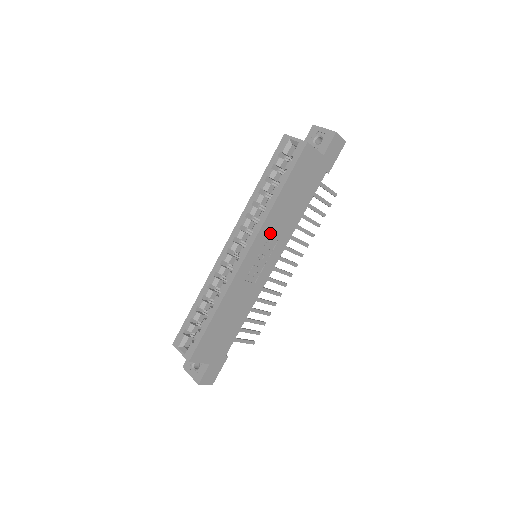
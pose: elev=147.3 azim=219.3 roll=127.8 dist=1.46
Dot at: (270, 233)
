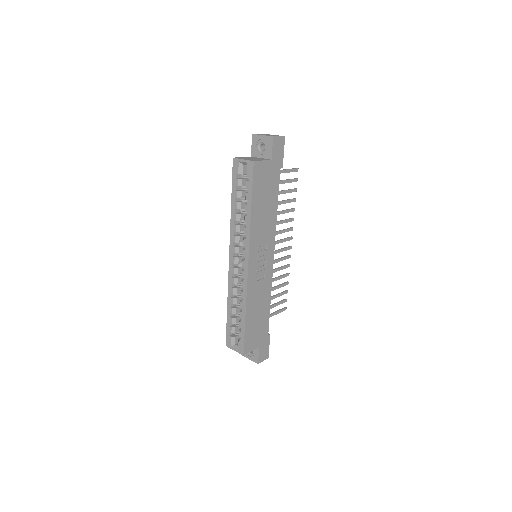
Dot at: (258, 239)
